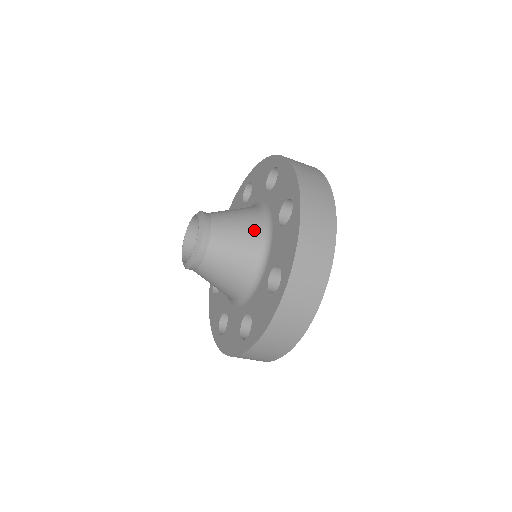
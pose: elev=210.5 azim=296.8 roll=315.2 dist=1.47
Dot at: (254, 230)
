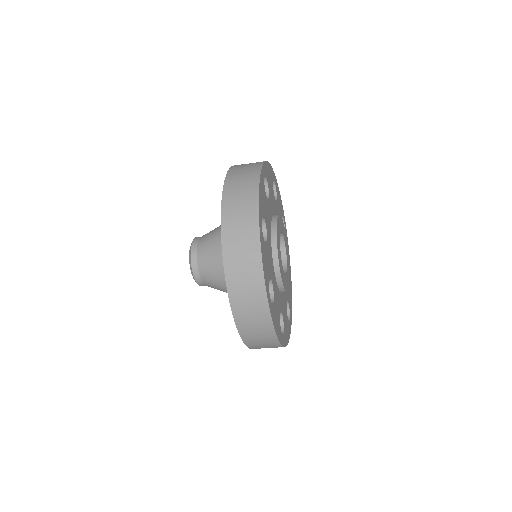
Dot at: occluded
